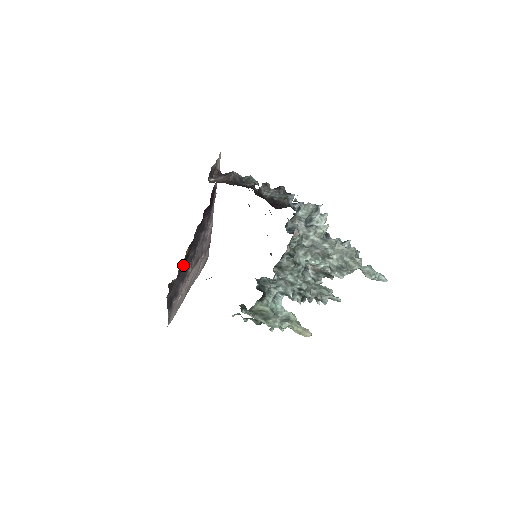
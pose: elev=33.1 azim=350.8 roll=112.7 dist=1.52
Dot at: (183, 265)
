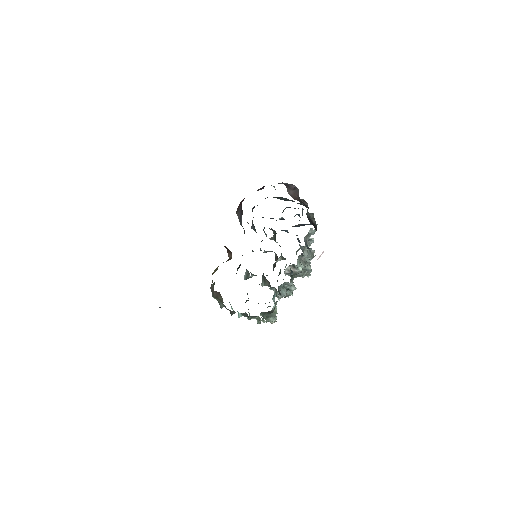
Dot at: occluded
